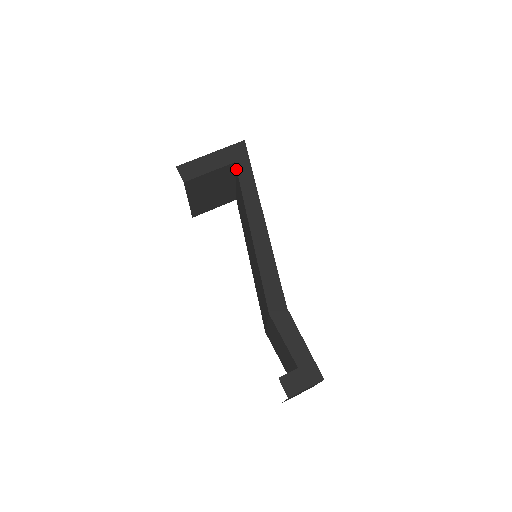
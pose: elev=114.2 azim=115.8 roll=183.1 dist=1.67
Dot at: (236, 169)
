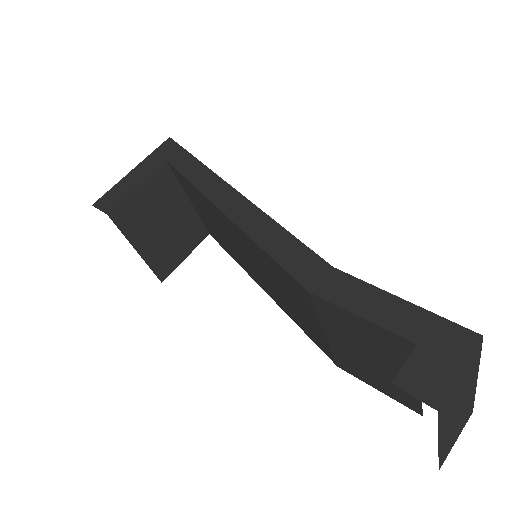
Dot at: (171, 166)
